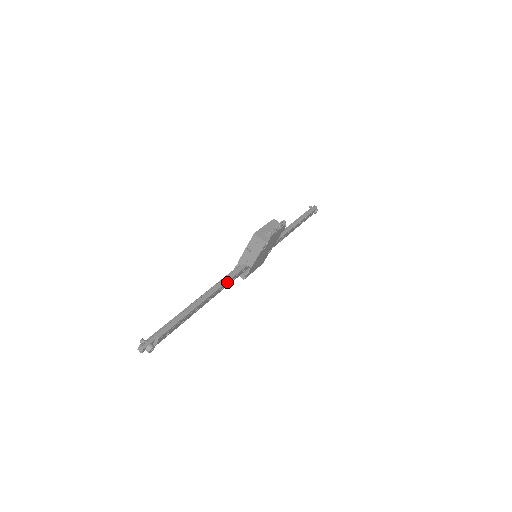
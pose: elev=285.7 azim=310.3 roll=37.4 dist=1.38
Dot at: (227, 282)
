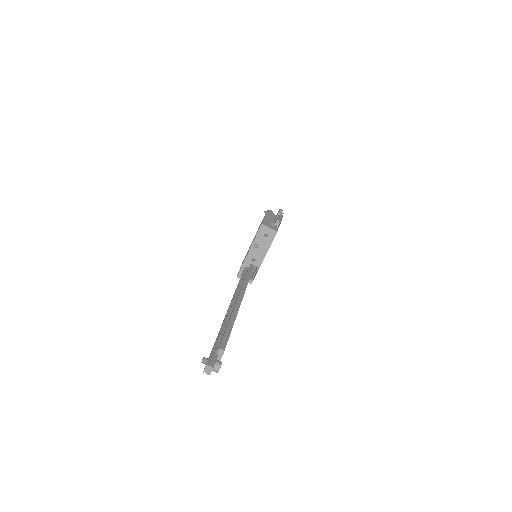
Dot at: (247, 284)
